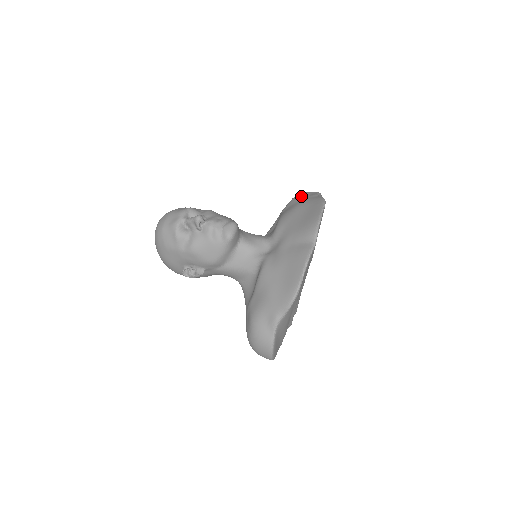
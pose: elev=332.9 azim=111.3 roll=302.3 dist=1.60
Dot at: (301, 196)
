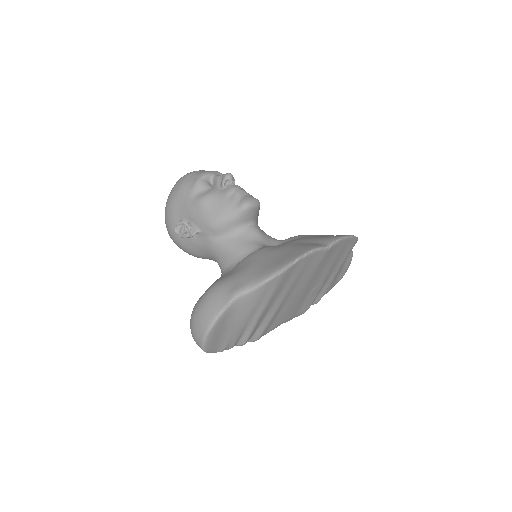
Dot at: occluded
